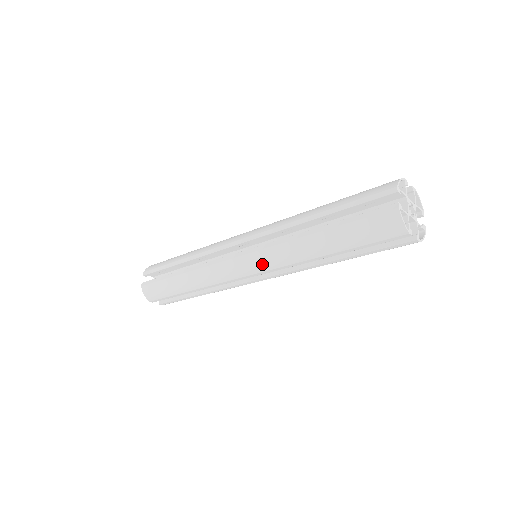
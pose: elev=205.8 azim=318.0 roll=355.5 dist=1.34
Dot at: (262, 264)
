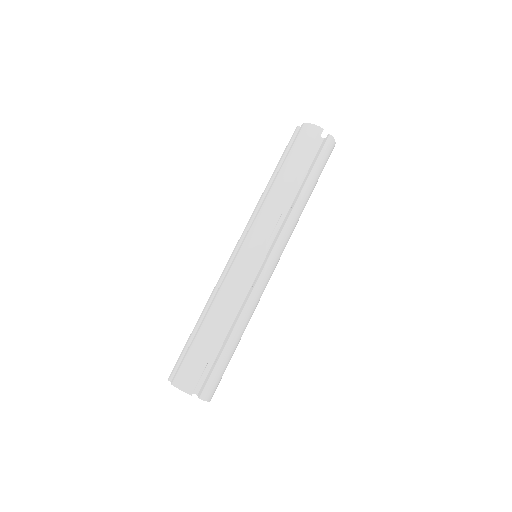
Dot at: (261, 230)
